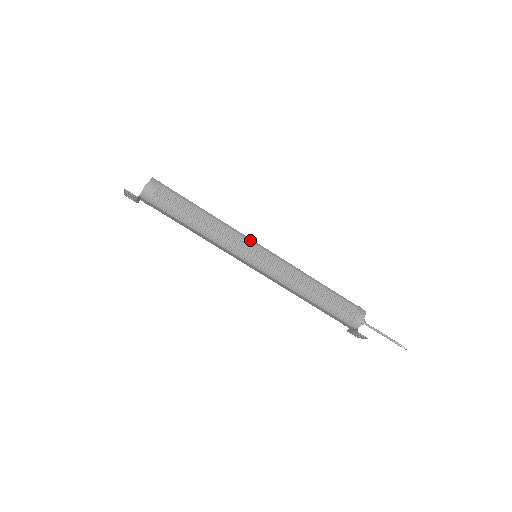
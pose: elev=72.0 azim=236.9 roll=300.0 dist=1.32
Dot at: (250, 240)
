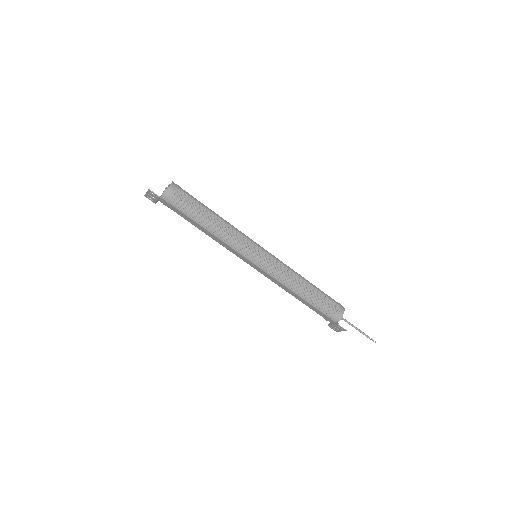
Dot at: (253, 241)
